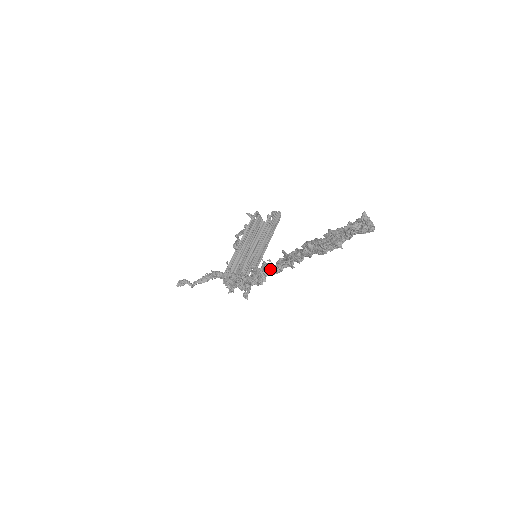
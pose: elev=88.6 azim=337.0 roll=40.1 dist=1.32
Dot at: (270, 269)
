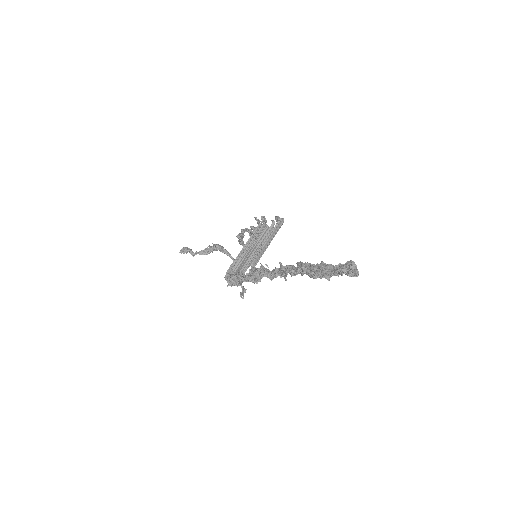
Dot at: (266, 273)
